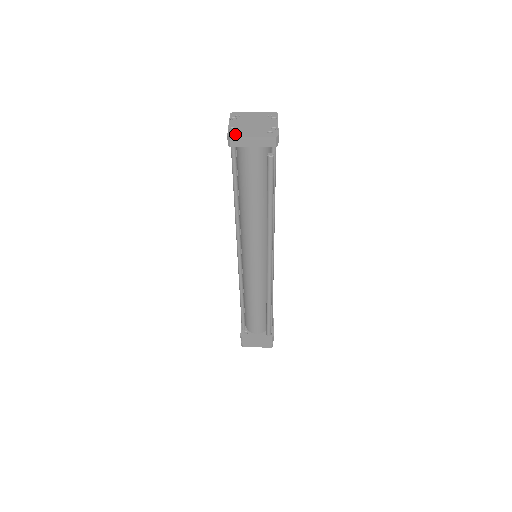
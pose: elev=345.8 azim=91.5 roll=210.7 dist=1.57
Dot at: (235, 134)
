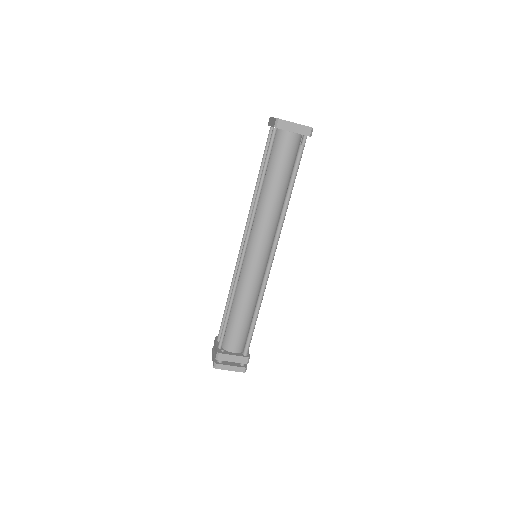
Dot at: occluded
